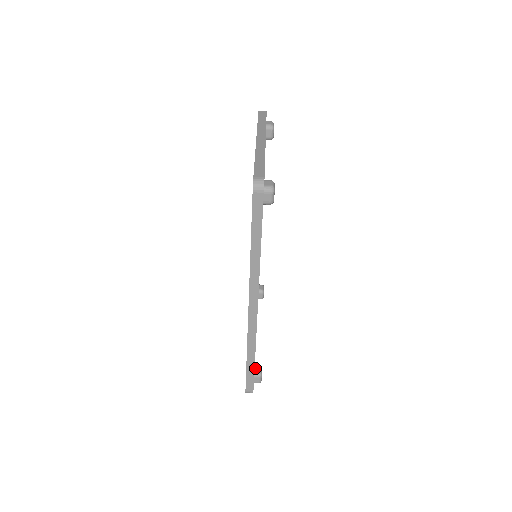
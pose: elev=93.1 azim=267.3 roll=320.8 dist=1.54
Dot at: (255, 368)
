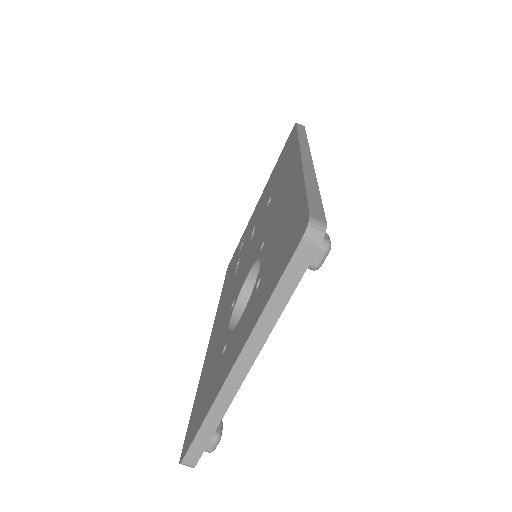
Dot at: occluded
